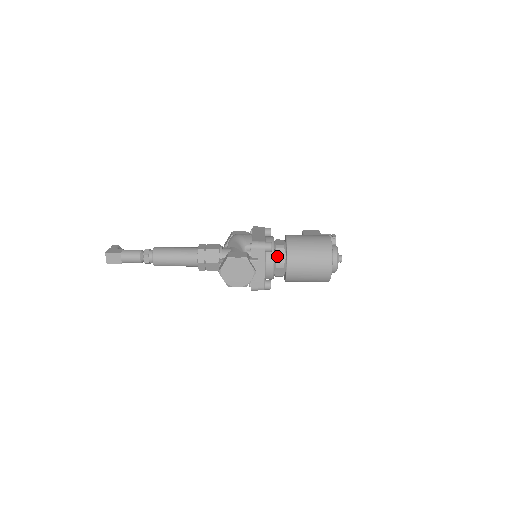
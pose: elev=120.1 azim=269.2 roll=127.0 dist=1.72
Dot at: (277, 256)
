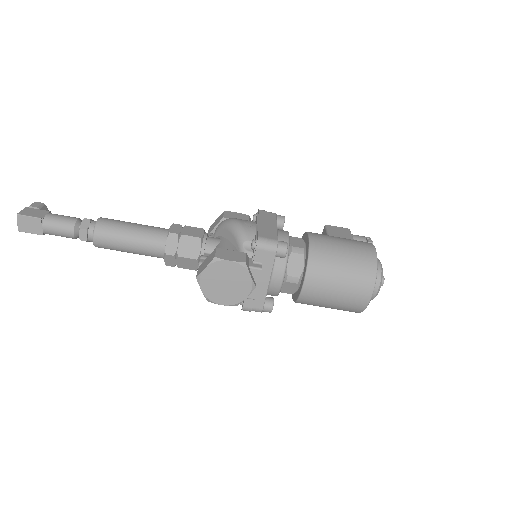
Dot at: (291, 264)
